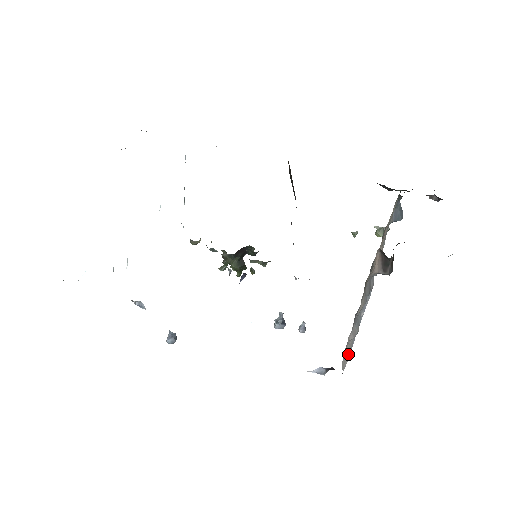
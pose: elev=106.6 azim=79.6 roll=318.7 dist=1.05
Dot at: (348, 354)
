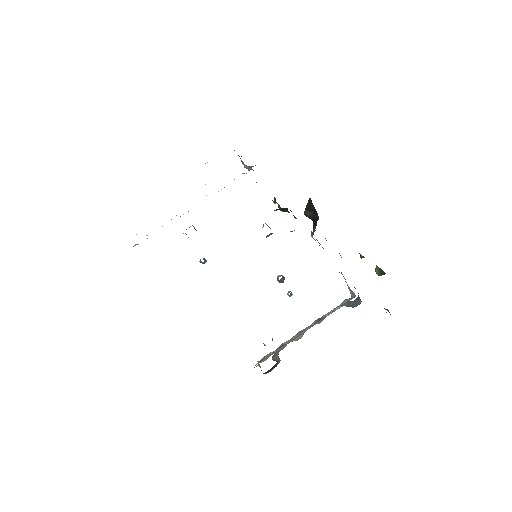
Dot at: occluded
